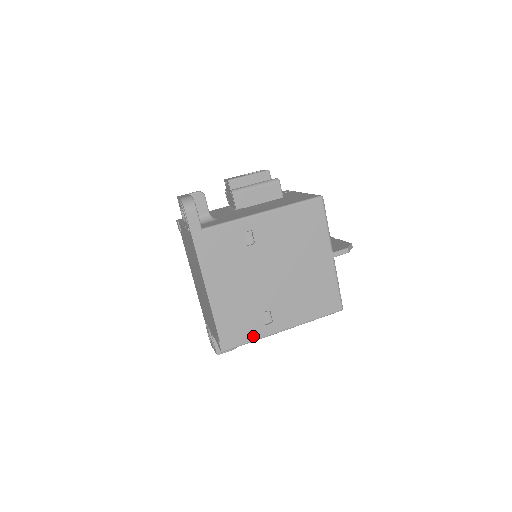
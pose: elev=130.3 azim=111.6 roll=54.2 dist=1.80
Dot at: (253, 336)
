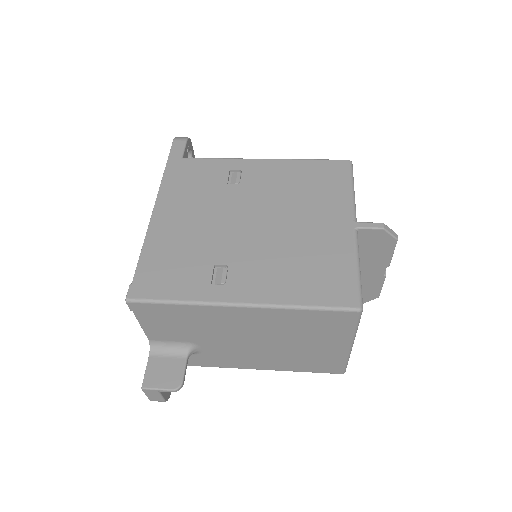
Dot at: (185, 294)
